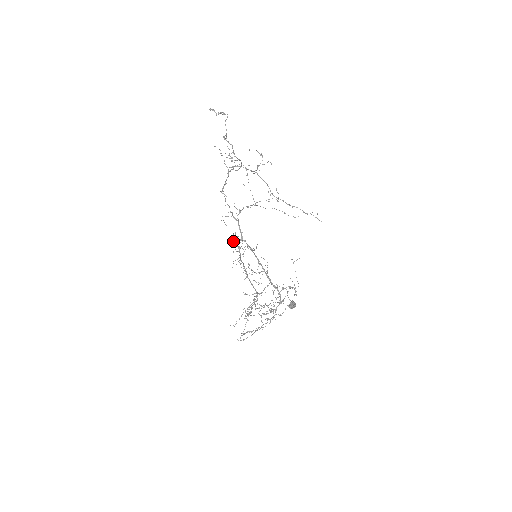
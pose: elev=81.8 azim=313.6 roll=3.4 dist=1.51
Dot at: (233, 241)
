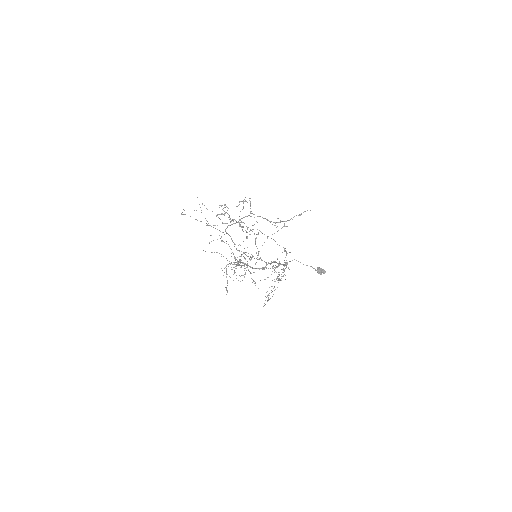
Dot at: occluded
